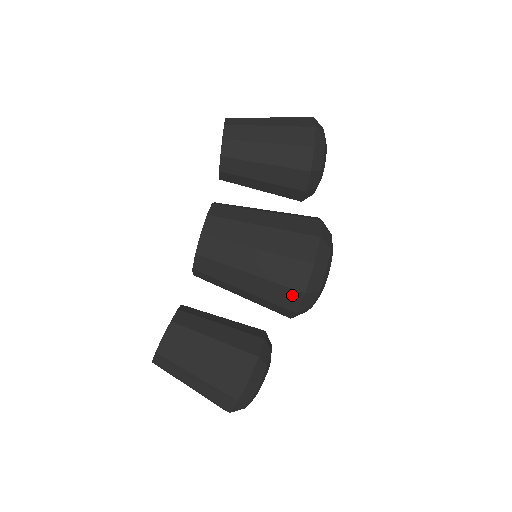
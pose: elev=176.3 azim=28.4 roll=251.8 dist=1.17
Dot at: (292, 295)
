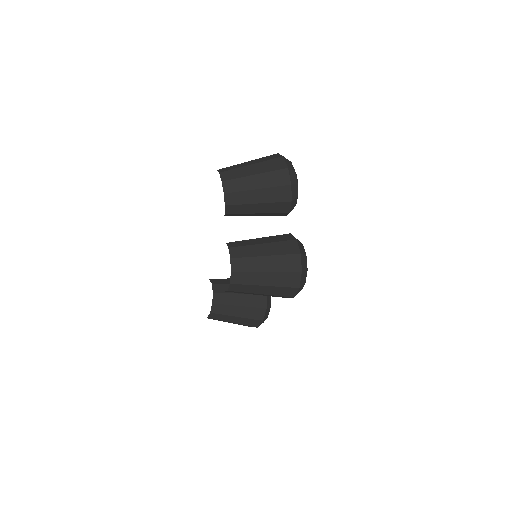
Dot at: (287, 297)
